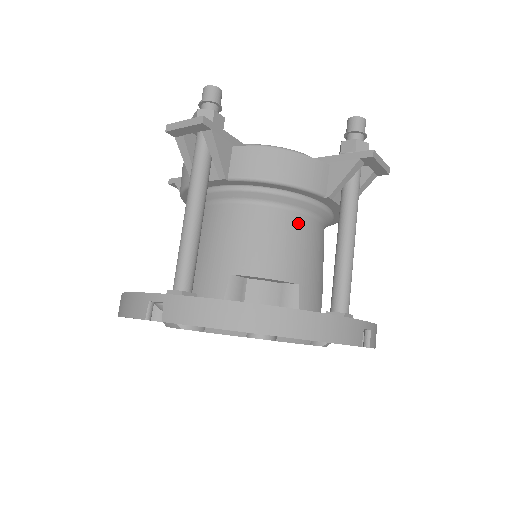
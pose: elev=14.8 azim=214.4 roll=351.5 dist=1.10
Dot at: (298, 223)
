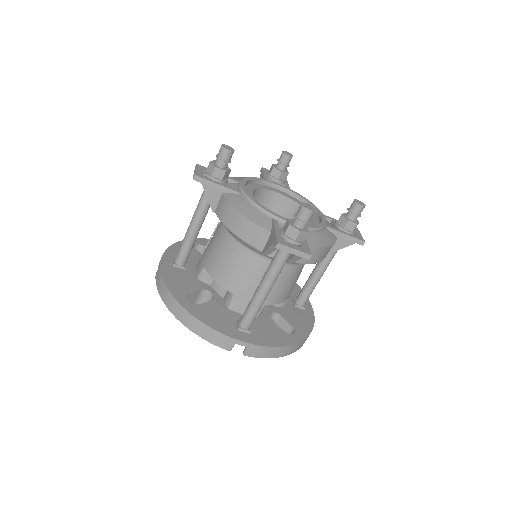
Dot at: occluded
